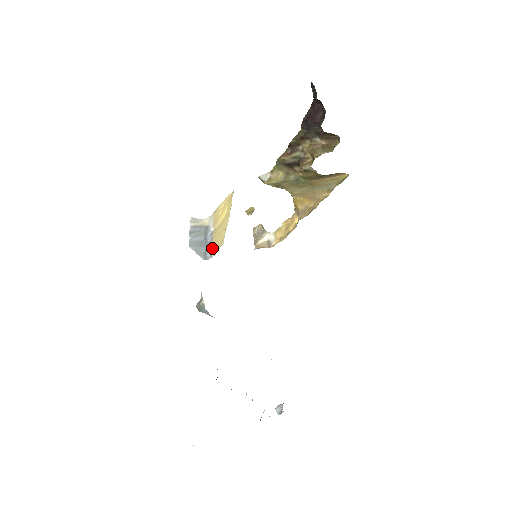
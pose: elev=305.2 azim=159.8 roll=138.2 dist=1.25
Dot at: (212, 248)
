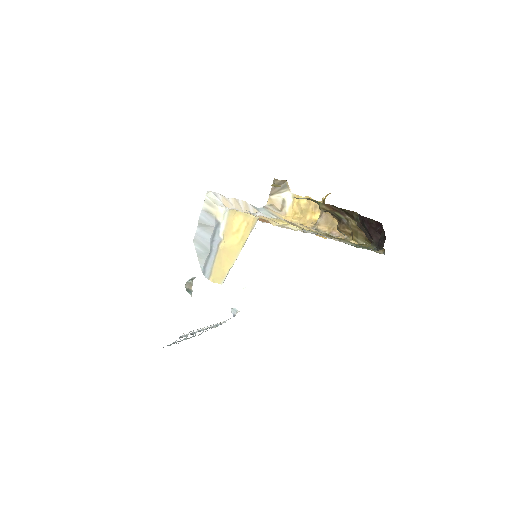
Dot at: (213, 268)
